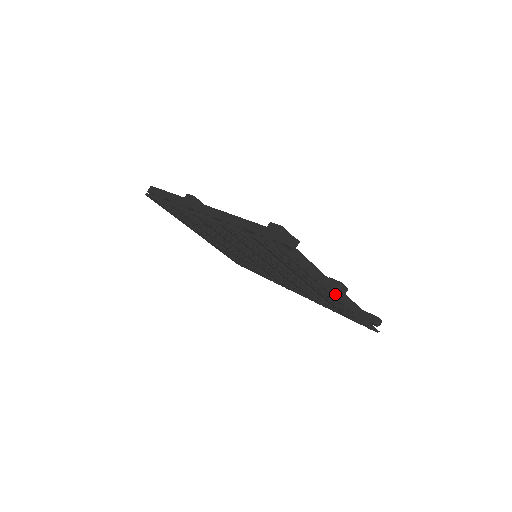
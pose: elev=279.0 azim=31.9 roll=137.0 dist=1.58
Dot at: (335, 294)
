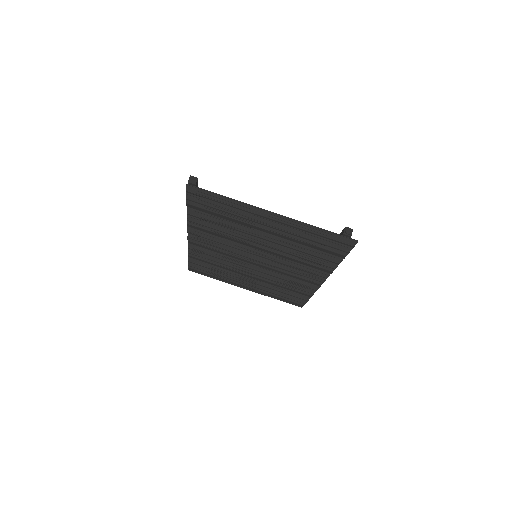
Dot at: (266, 212)
